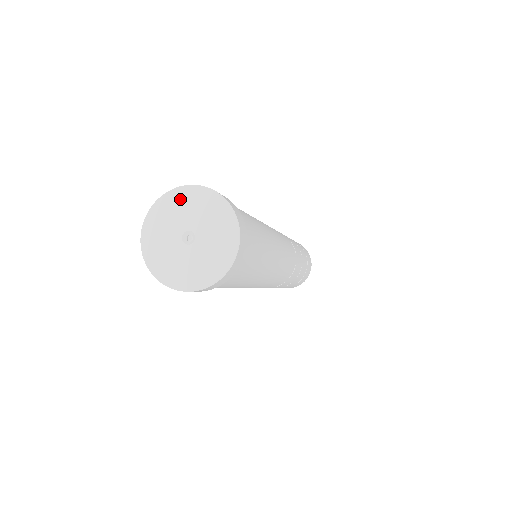
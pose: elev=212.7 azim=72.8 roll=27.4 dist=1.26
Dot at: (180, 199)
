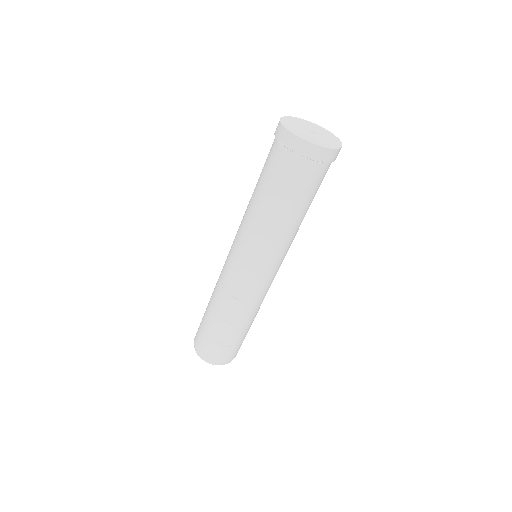
Dot at: (303, 121)
